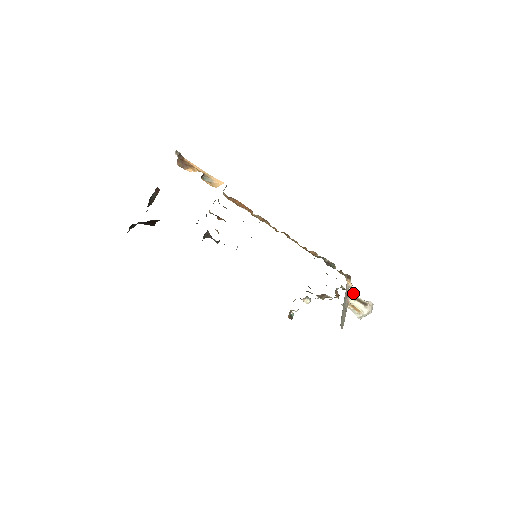
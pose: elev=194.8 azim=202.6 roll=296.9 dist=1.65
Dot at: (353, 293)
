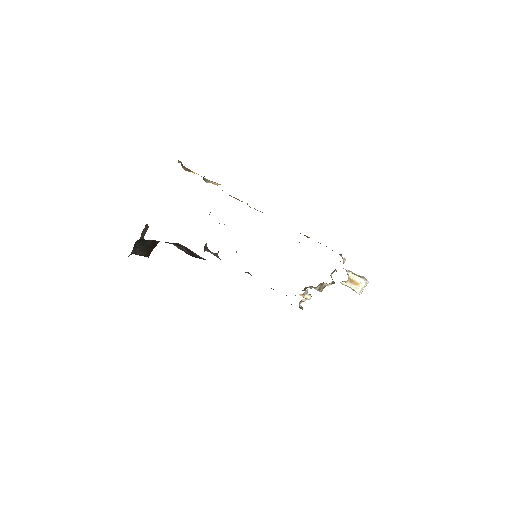
Dot at: (347, 270)
